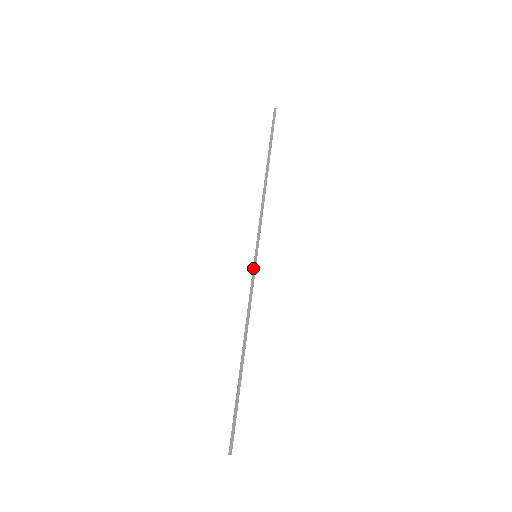
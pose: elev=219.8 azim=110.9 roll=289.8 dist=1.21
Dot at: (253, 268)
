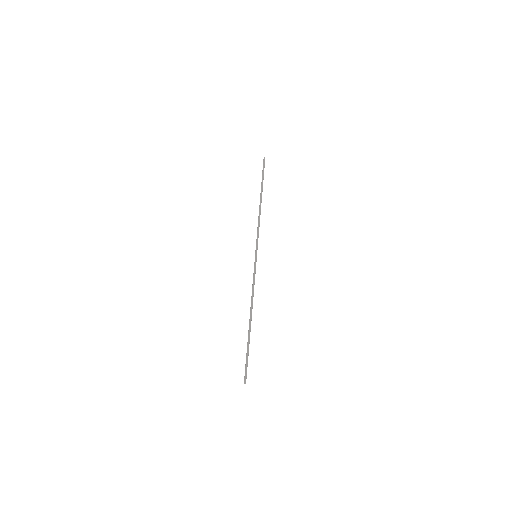
Dot at: (254, 264)
